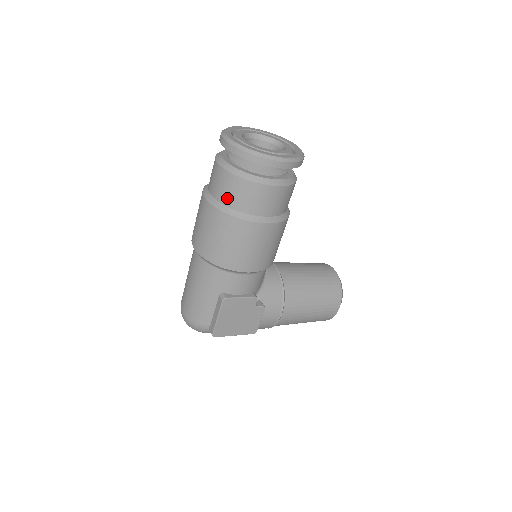
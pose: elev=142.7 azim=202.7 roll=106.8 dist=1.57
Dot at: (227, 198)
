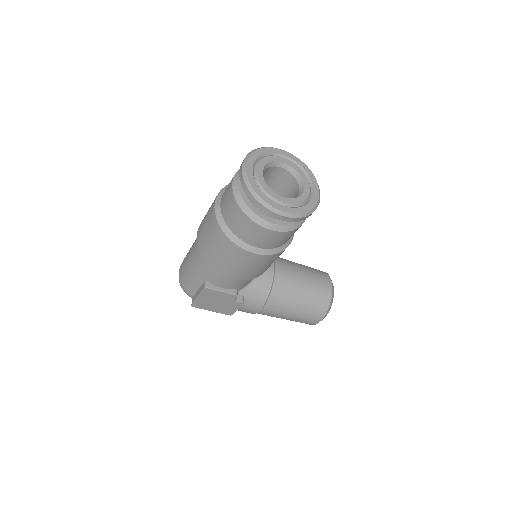
Dot at: (228, 218)
